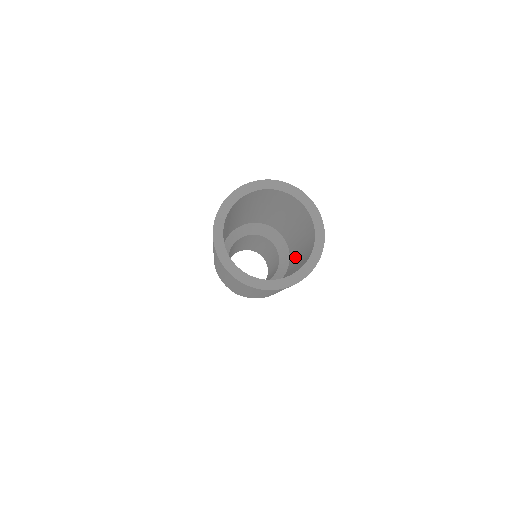
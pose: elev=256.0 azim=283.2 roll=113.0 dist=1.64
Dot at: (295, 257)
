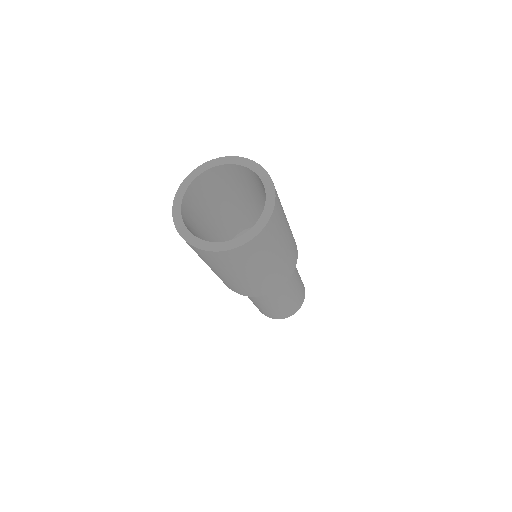
Dot at: occluded
